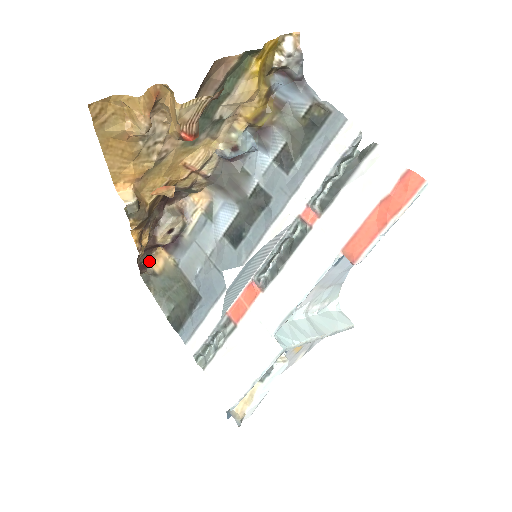
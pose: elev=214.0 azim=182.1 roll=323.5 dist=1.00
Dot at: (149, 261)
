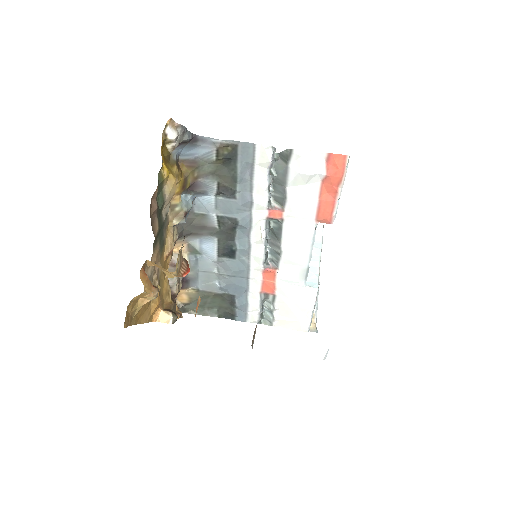
Dot at: (175, 302)
